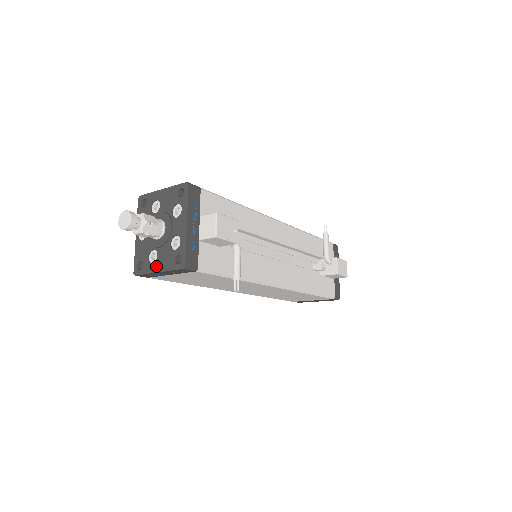
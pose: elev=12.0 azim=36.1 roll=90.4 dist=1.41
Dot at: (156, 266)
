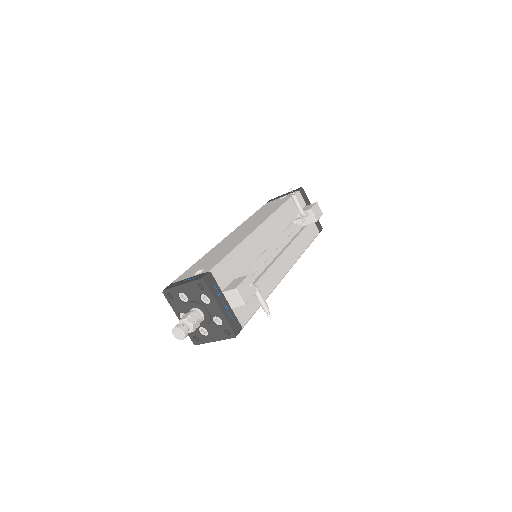
Dot at: (211, 338)
